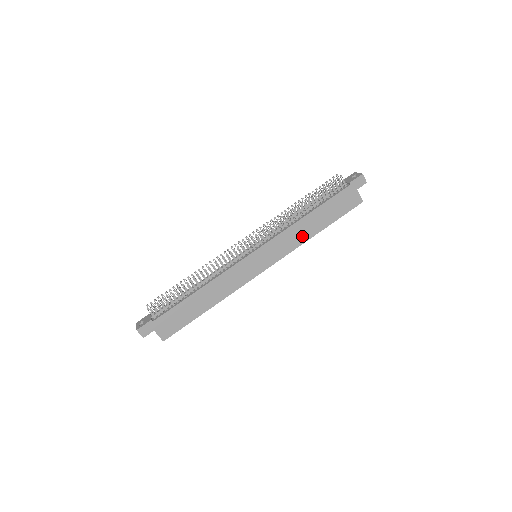
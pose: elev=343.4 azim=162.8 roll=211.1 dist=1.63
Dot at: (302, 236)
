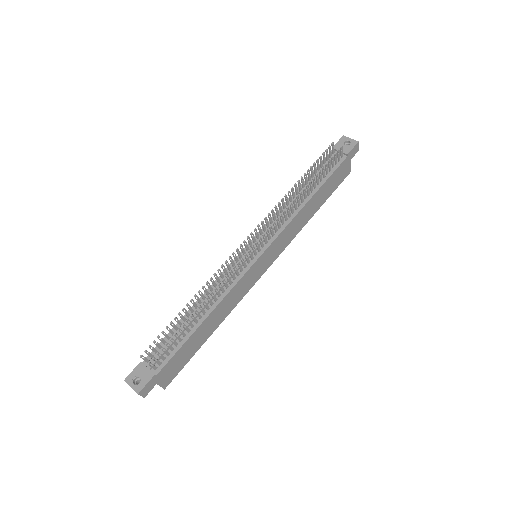
Dot at: (301, 223)
